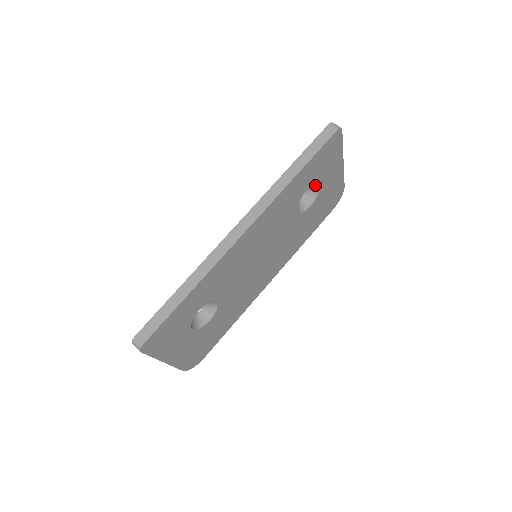
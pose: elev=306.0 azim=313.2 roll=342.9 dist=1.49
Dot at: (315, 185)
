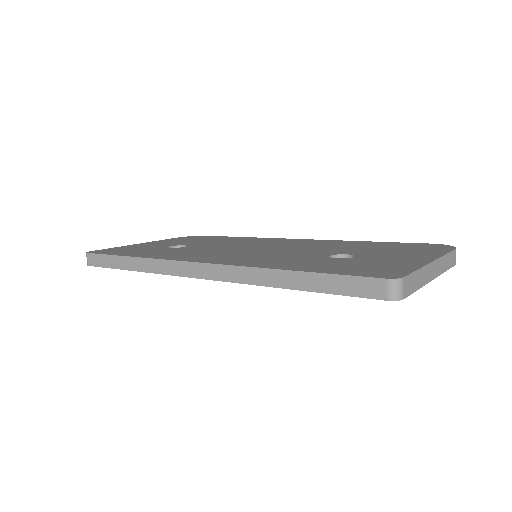
Dot at: occluded
